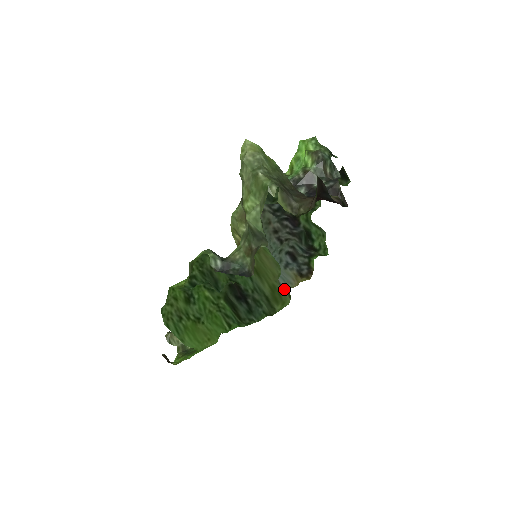
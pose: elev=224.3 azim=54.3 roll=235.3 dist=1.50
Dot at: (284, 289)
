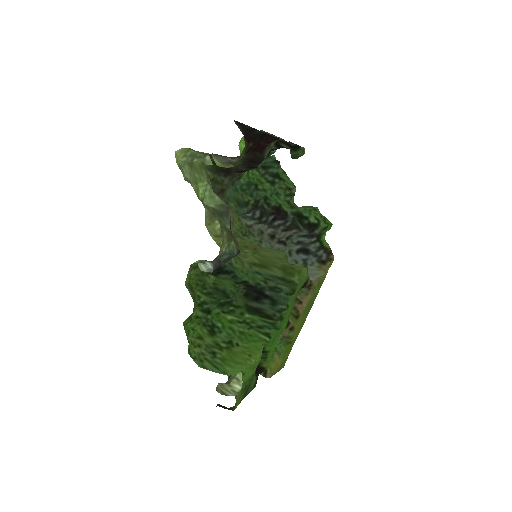
Dot at: (296, 264)
